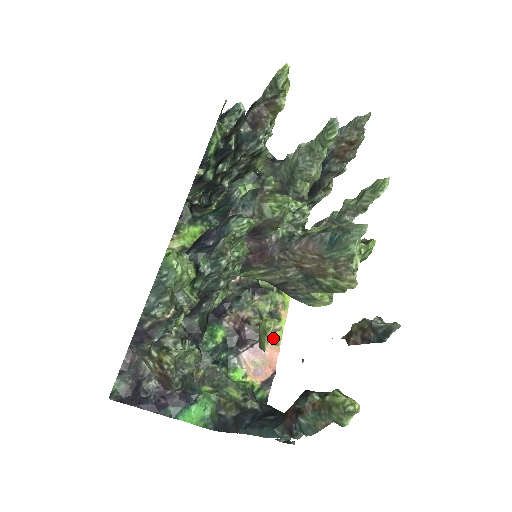
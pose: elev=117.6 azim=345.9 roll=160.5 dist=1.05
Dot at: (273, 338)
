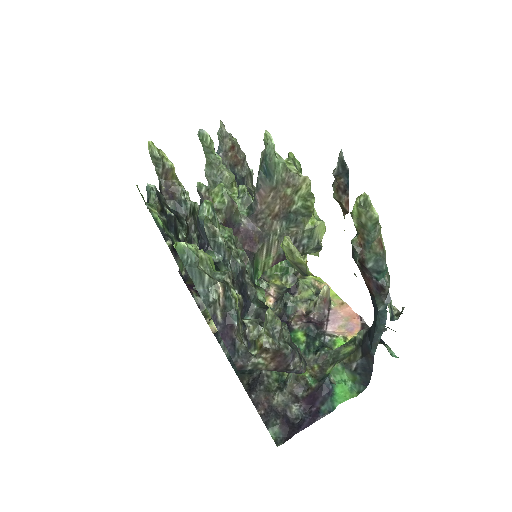
Dot at: (335, 304)
